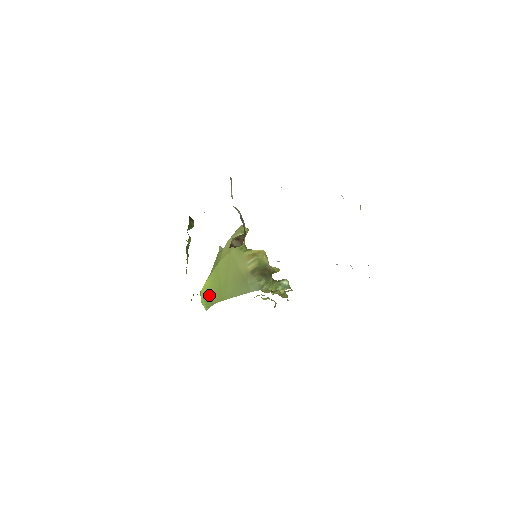
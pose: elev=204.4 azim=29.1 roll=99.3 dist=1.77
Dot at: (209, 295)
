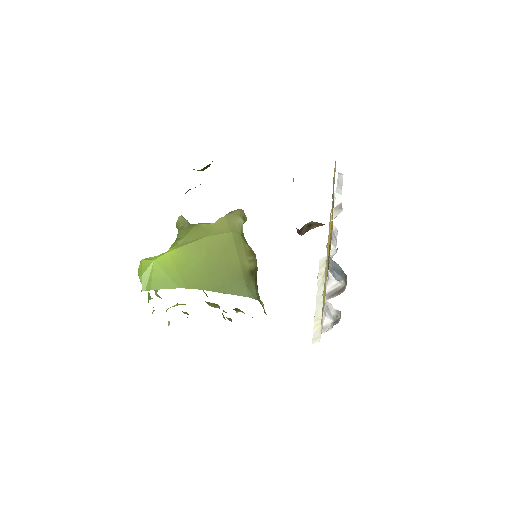
Dot at: (172, 271)
